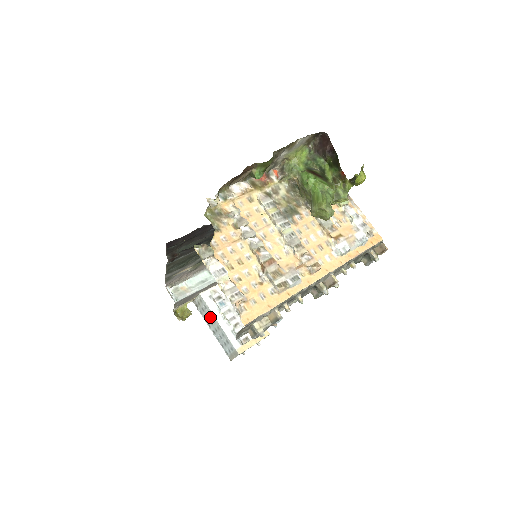
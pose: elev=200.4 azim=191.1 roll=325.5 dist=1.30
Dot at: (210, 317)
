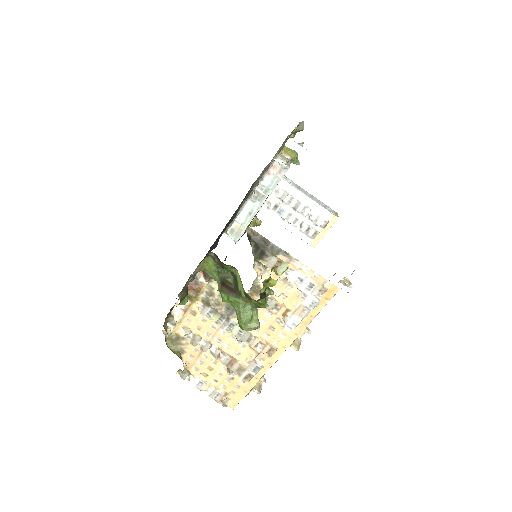
Dot at: occluded
